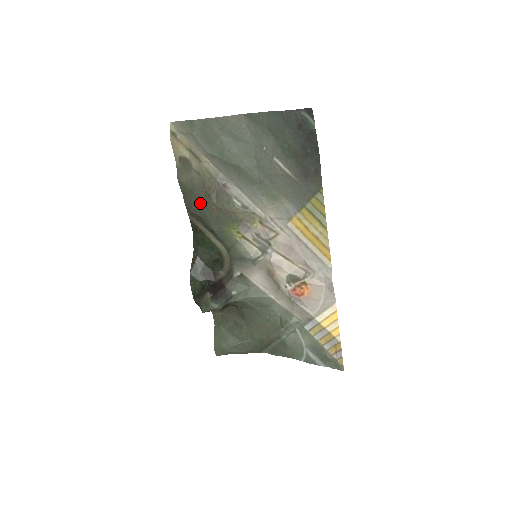
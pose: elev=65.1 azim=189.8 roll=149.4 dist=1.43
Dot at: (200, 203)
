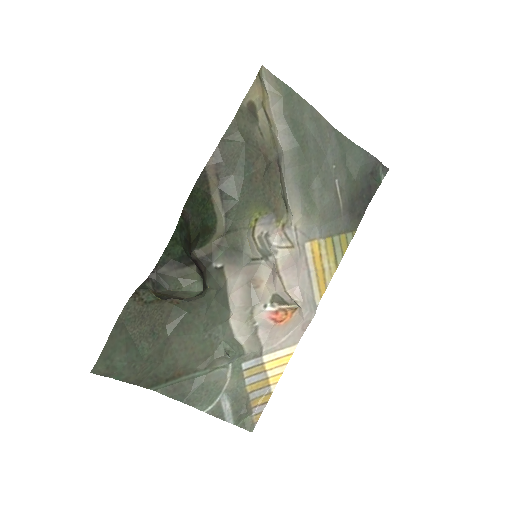
Dot at: (246, 161)
